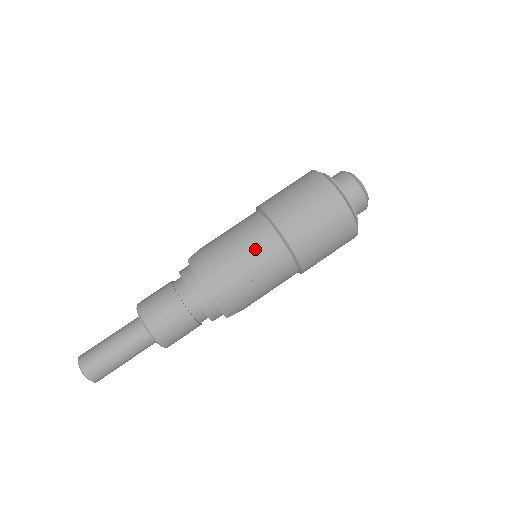
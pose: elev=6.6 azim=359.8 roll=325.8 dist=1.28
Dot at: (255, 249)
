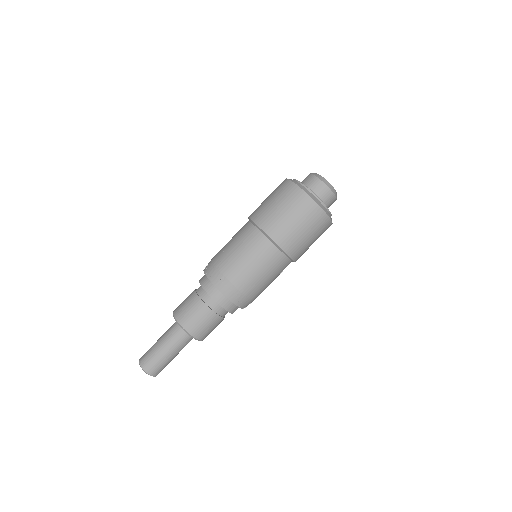
Dot at: (246, 247)
